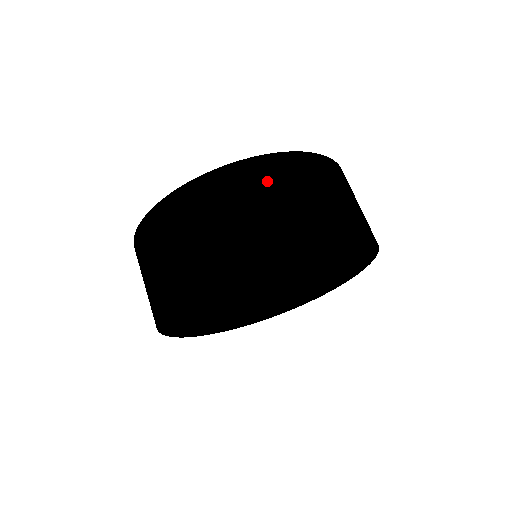
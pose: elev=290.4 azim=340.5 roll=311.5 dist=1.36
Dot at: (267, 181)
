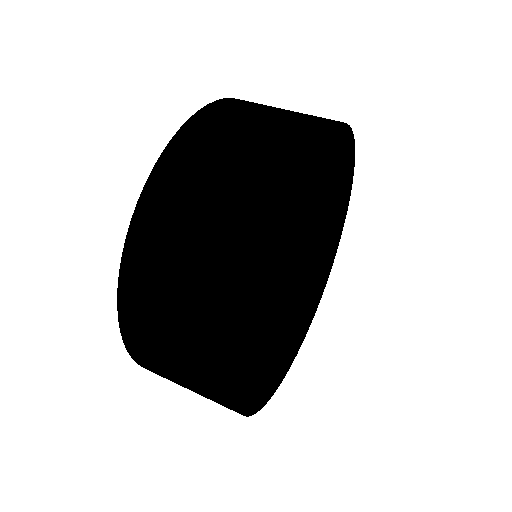
Dot at: (263, 105)
